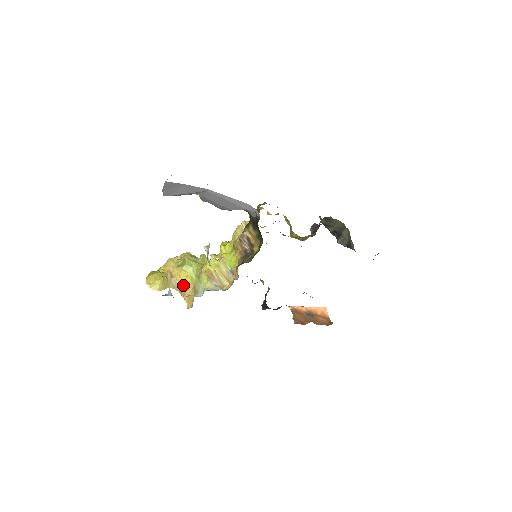
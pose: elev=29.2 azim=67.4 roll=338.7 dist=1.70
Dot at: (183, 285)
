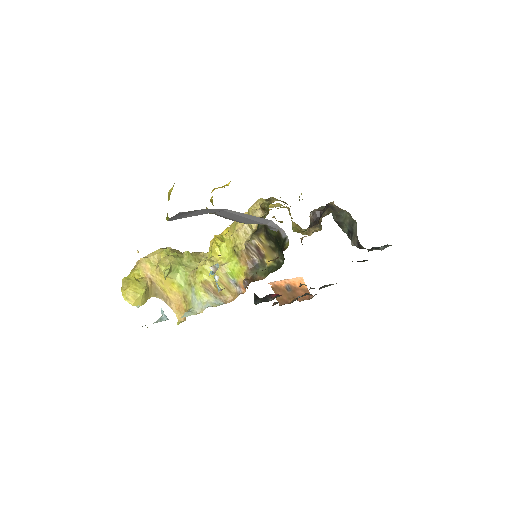
Dot at: (168, 292)
